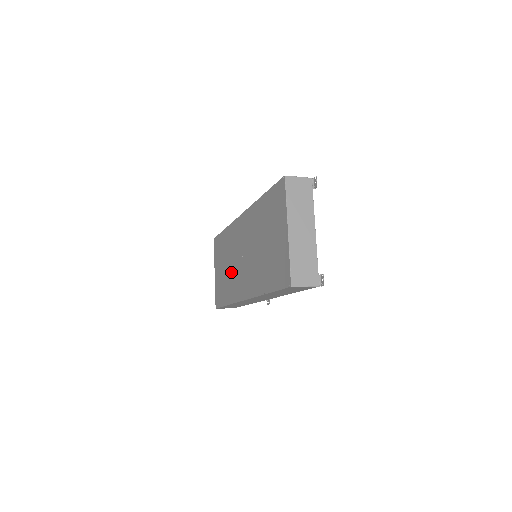
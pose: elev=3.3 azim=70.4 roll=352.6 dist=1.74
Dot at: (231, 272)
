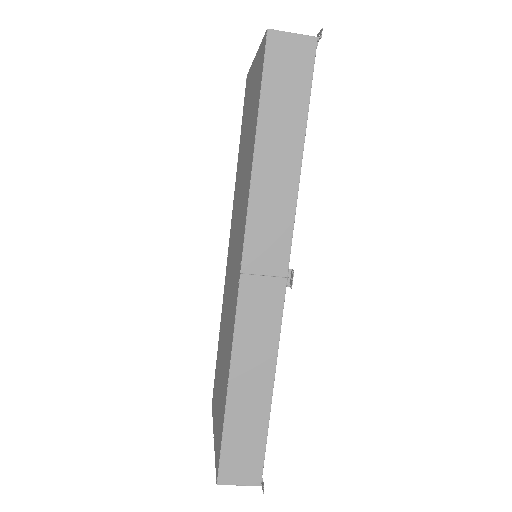
Dot at: (226, 331)
